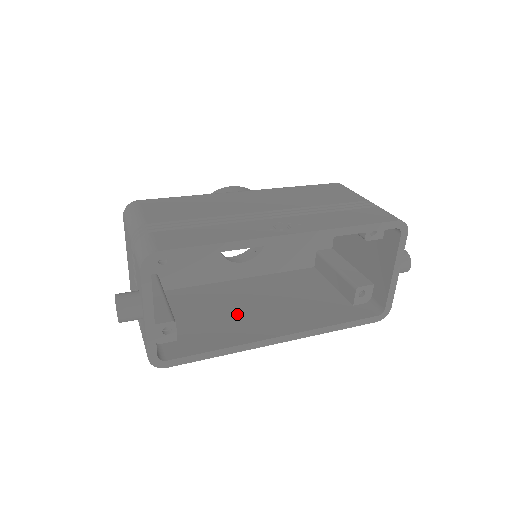
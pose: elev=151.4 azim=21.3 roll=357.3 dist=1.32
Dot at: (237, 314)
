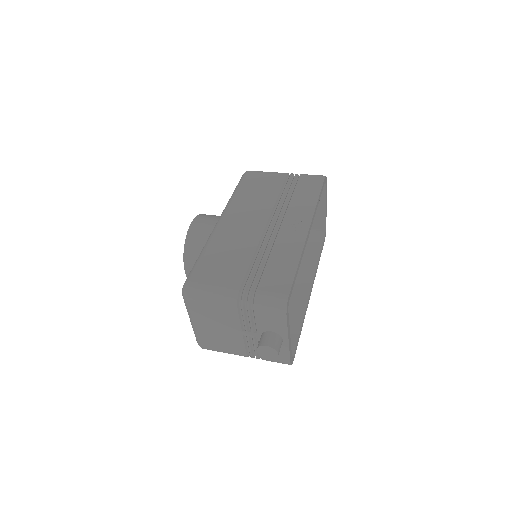
Dot at: occluded
